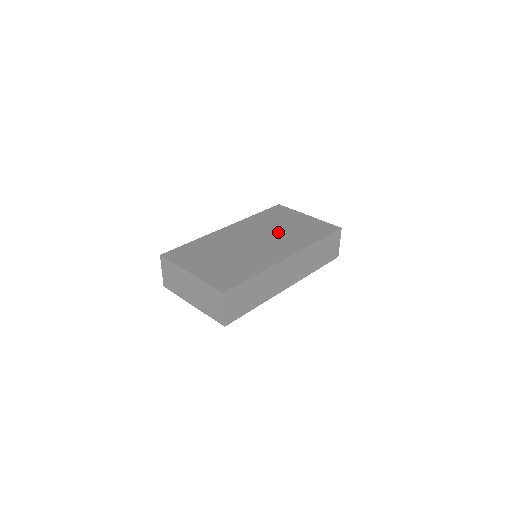
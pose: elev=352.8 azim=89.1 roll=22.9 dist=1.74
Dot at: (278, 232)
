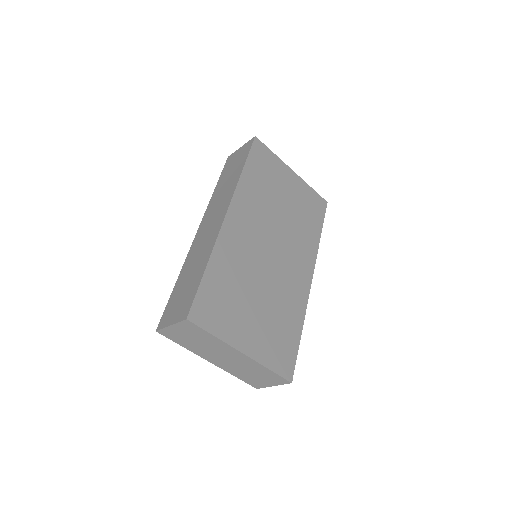
Dot at: (284, 222)
